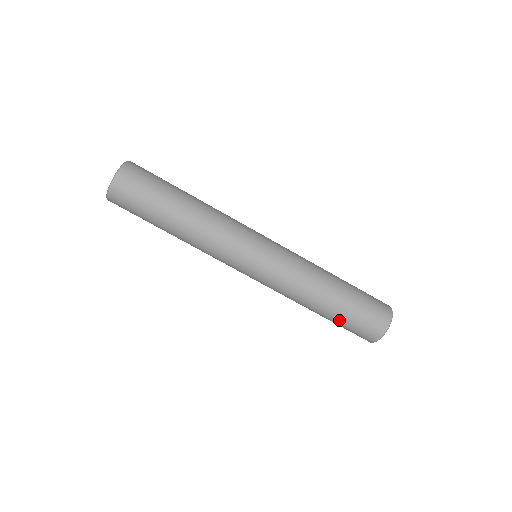
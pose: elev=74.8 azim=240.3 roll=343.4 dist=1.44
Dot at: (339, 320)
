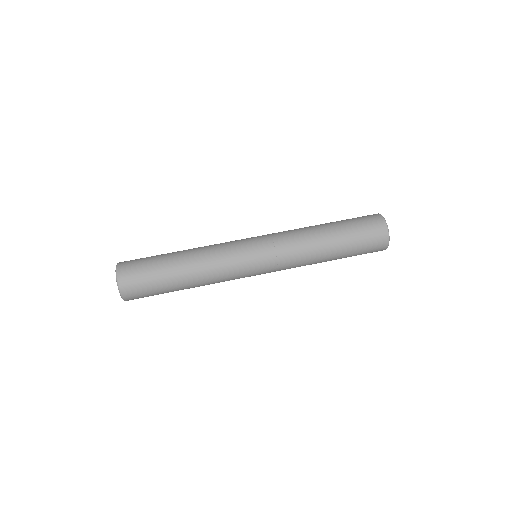
Dot at: (349, 253)
